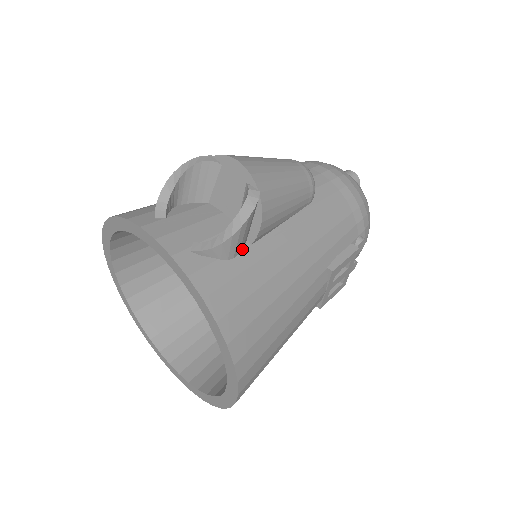
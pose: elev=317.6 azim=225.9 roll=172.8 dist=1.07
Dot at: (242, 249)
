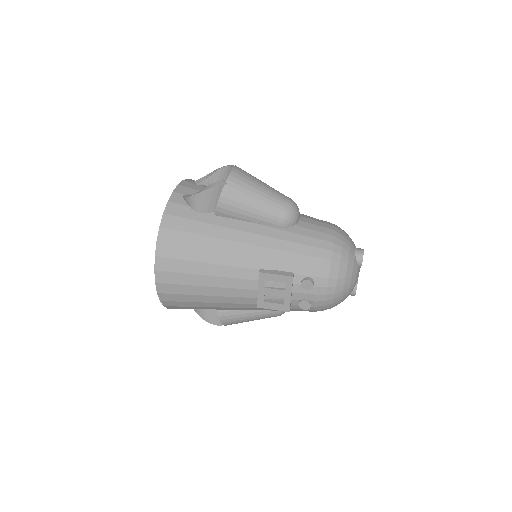
Dot at: (207, 213)
